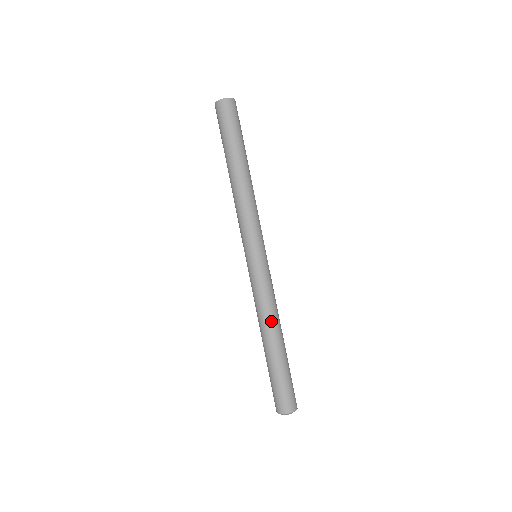
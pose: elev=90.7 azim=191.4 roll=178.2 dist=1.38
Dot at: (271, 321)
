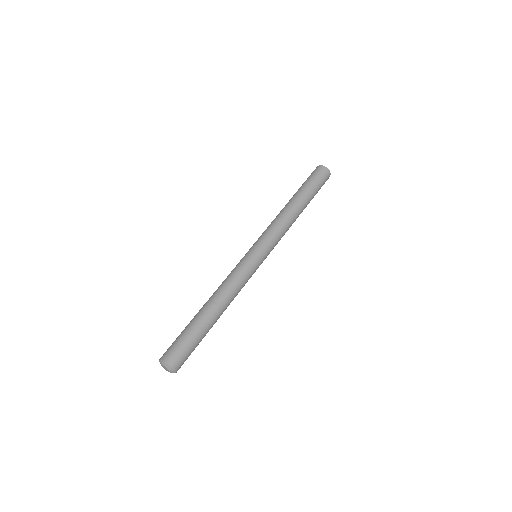
Dot at: (220, 293)
